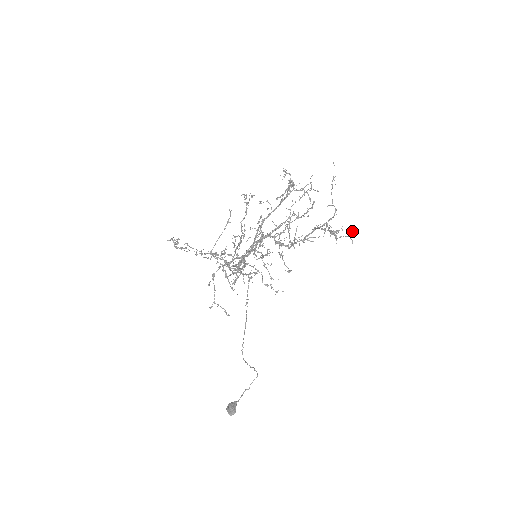
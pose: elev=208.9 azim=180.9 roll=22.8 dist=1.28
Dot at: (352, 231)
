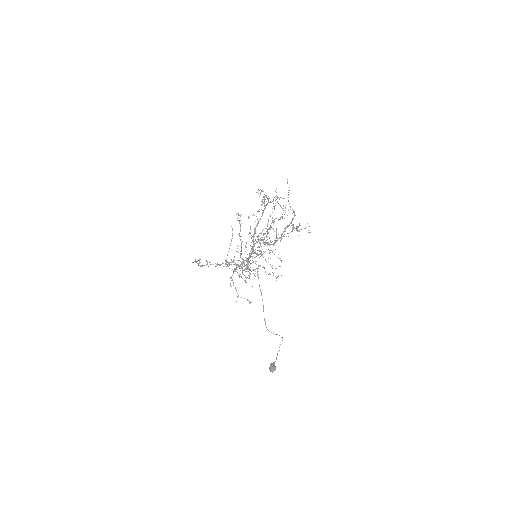
Dot at: occluded
